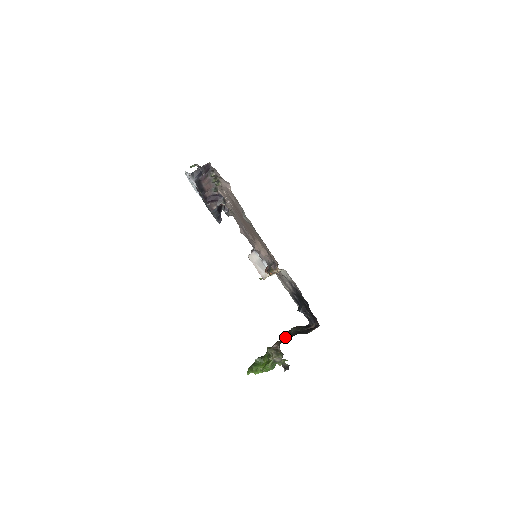
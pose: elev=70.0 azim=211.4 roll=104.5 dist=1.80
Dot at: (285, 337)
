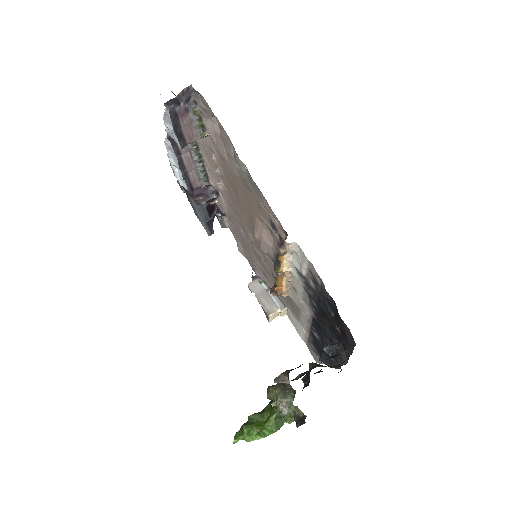
Dot at: (299, 374)
